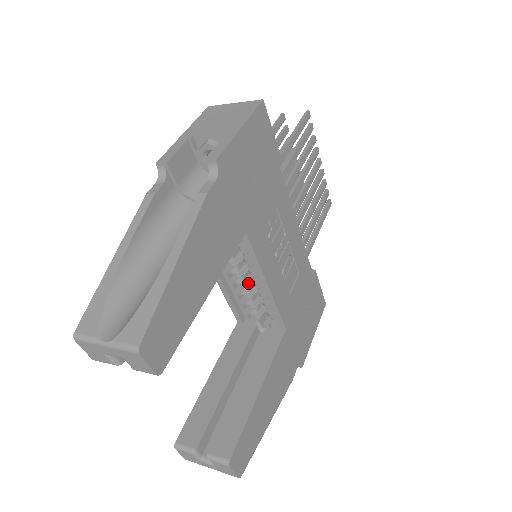
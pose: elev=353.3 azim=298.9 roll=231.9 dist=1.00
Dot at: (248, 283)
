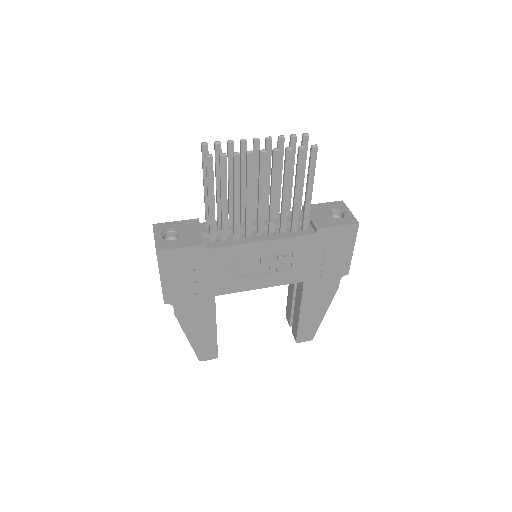
Dot at: occluded
